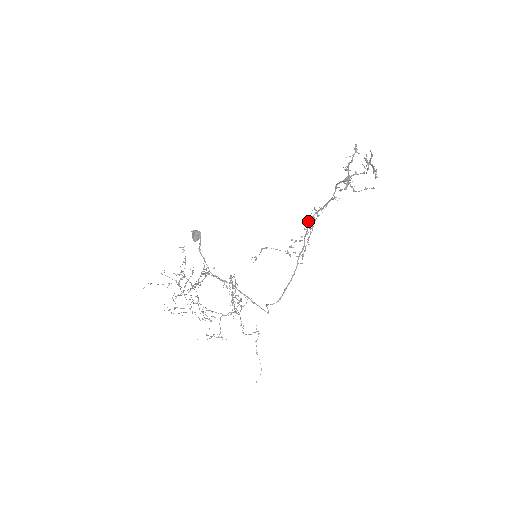
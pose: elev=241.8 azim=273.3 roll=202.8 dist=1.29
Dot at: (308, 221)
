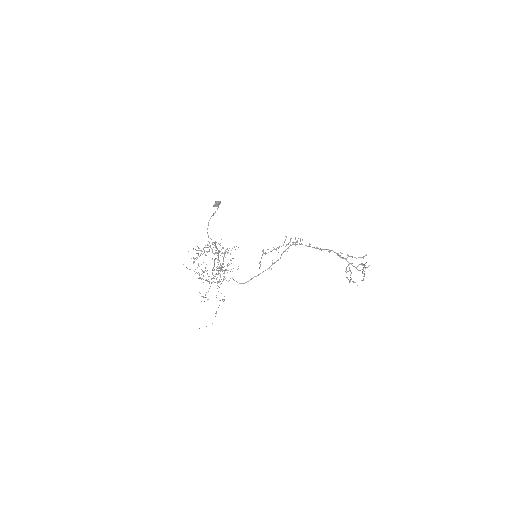
Dot at: occluded
